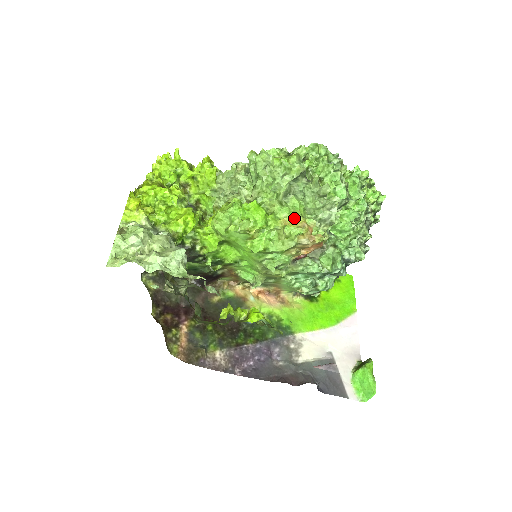
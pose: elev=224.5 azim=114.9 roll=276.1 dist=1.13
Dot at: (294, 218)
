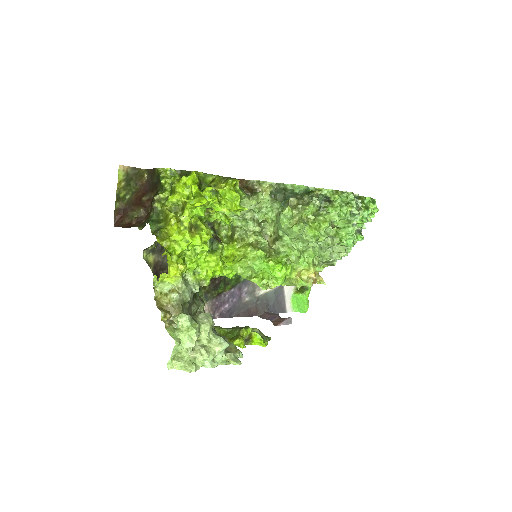
Dot at: (307, 269)
